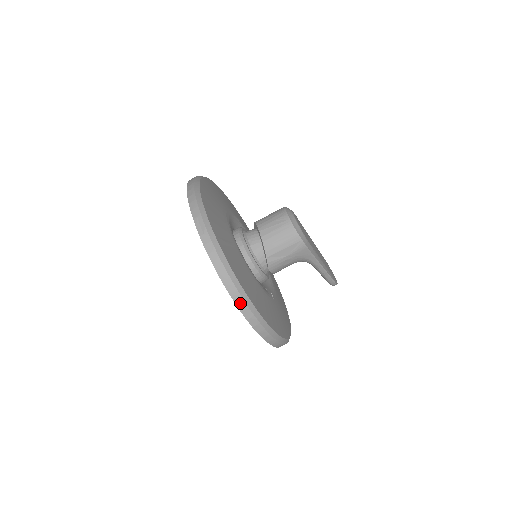
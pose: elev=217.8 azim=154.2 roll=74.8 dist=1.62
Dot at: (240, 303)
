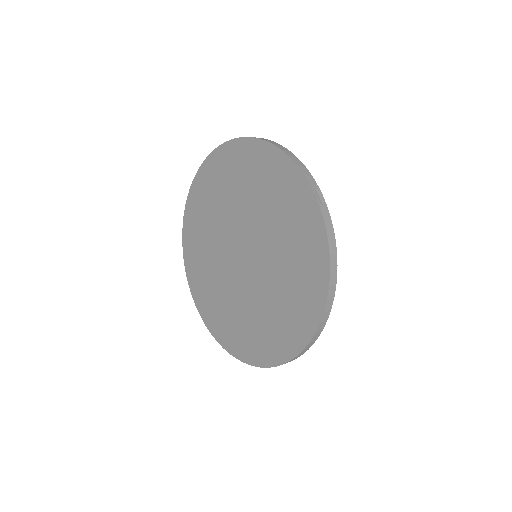
Dot at: (330, 300)
